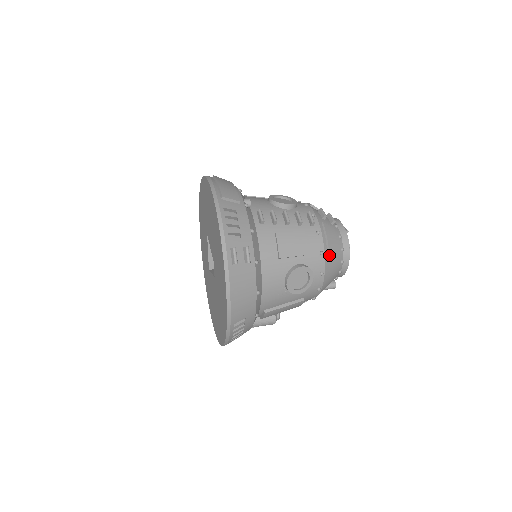
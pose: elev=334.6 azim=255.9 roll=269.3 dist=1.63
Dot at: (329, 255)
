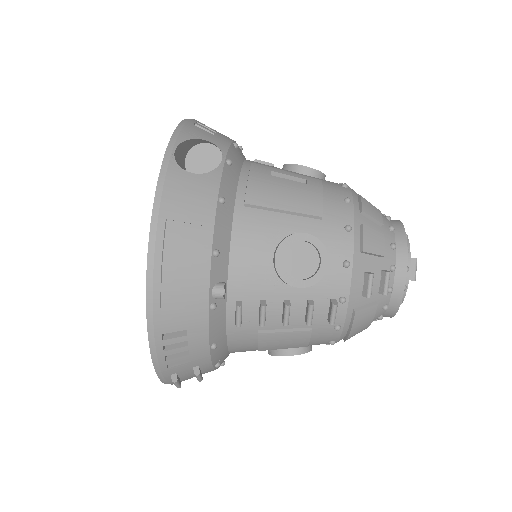
Dot at: occluded
